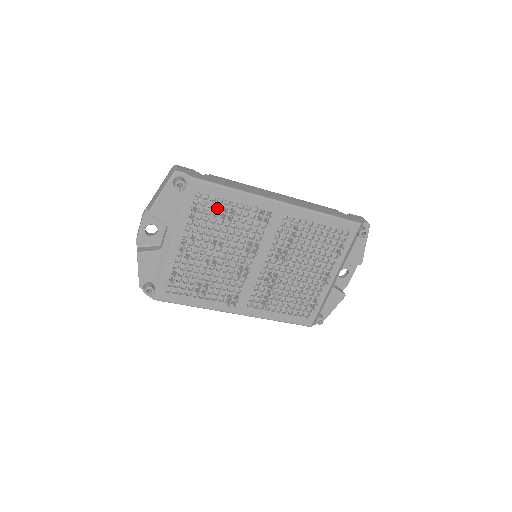
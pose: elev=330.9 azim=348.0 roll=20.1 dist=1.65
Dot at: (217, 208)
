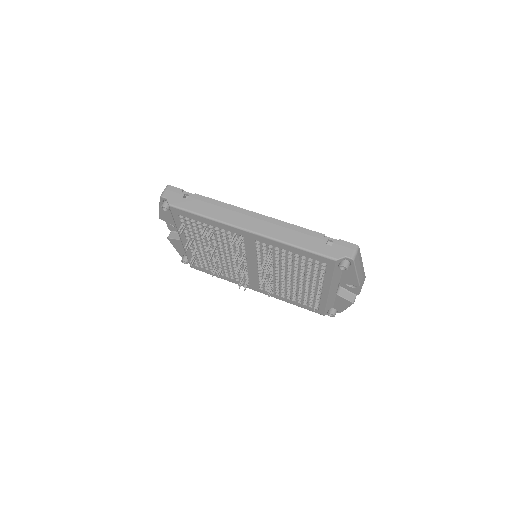
Dot at: occluded
